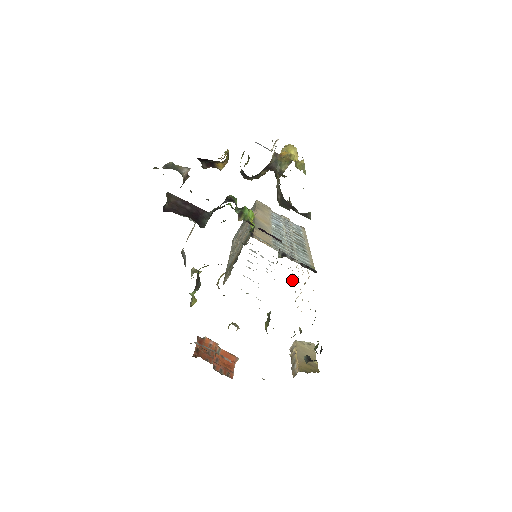
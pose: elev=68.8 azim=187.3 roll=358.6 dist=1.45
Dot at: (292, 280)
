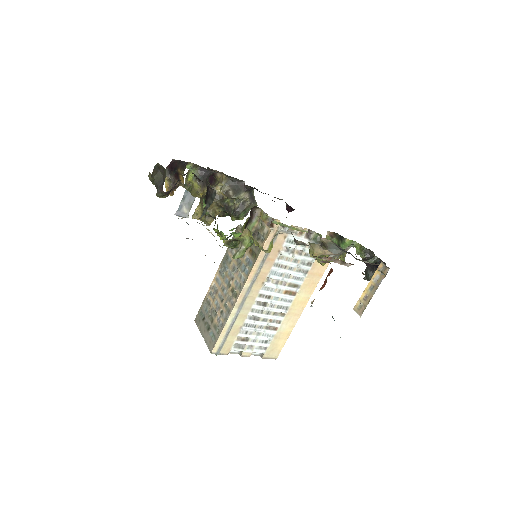
Dot at: (290, 328)
